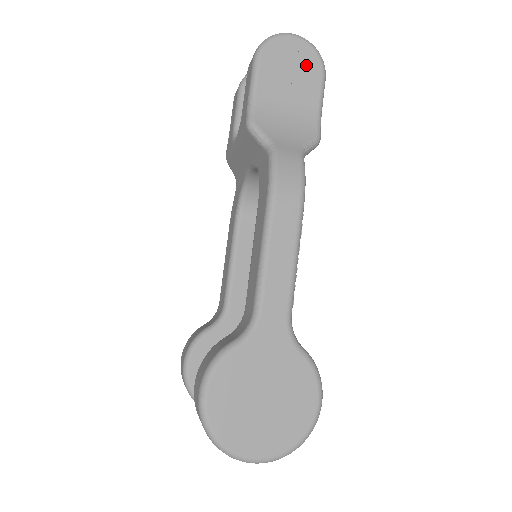
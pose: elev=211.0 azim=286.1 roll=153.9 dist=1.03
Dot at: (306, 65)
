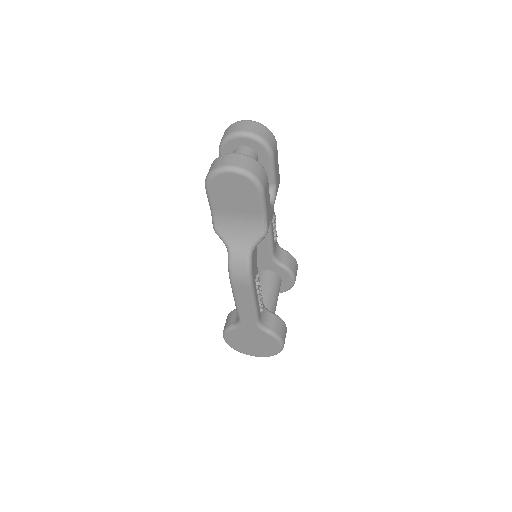
Dot at: (244, 190)
